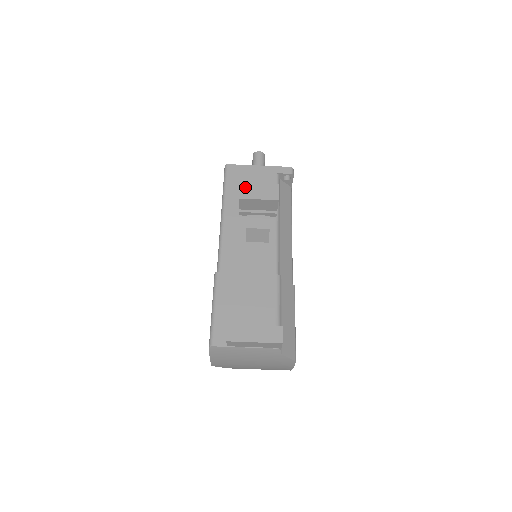
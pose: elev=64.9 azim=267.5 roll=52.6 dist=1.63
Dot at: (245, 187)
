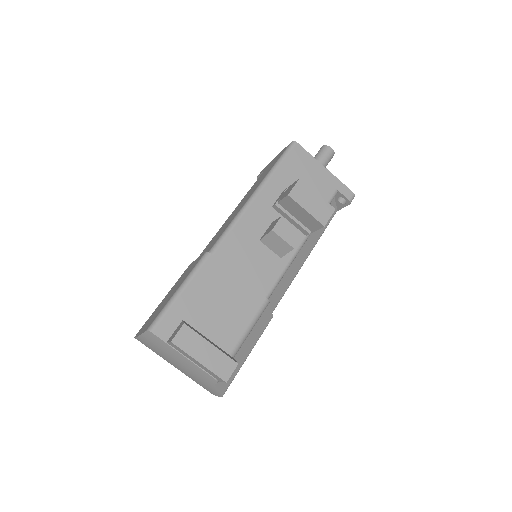
Dot at: (302, 186)
